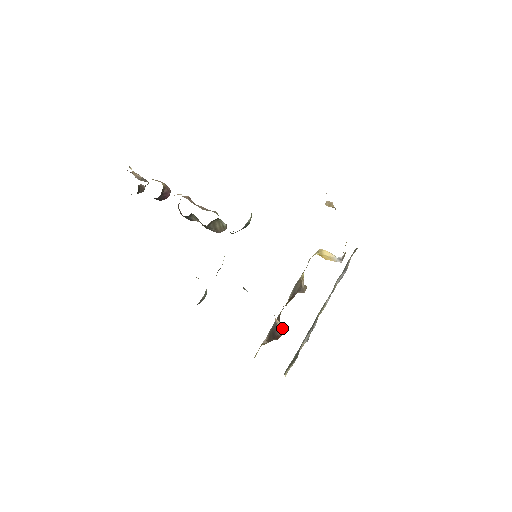
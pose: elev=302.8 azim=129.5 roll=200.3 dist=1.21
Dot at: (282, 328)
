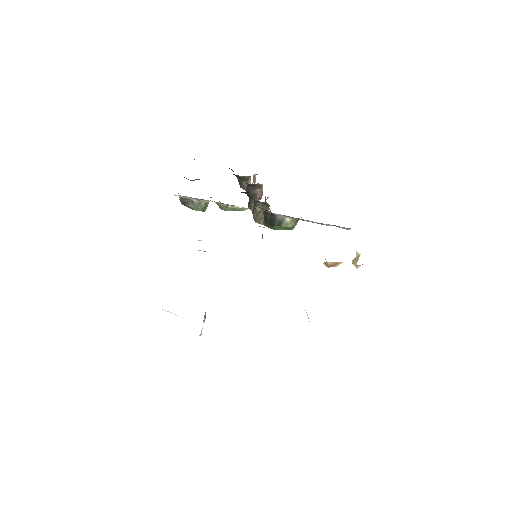
Dot at: occluded
